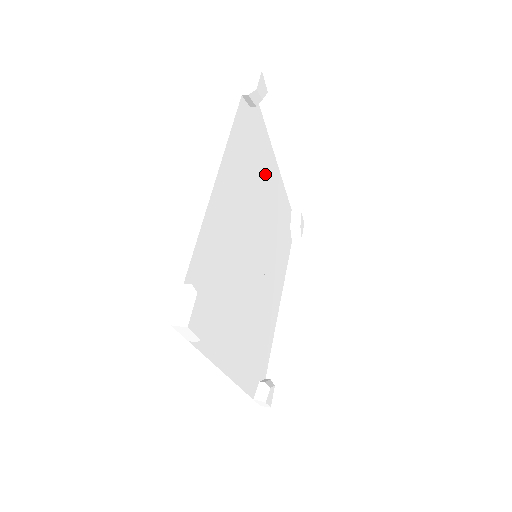
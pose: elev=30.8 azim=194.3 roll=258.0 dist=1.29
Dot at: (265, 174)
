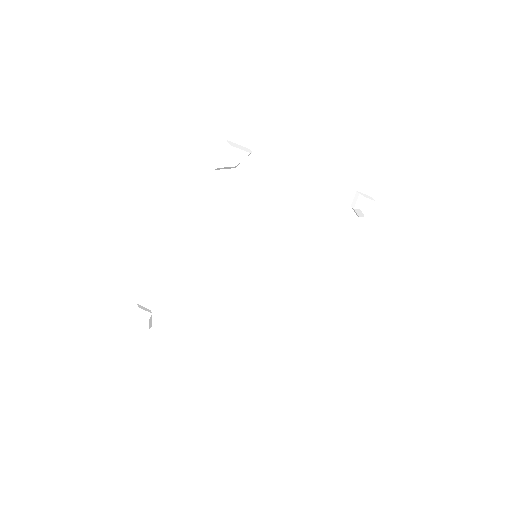
Dot at: (311, 249)
